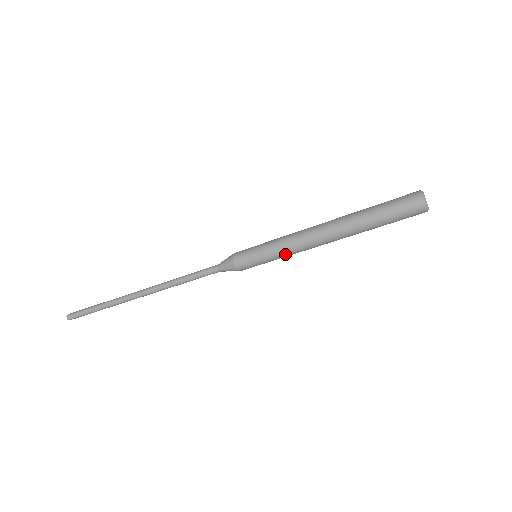
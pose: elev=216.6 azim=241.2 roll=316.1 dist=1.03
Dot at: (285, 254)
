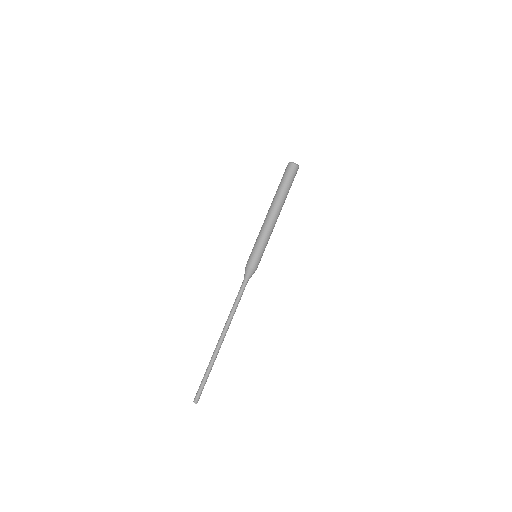
Dot at: (264, 238)
